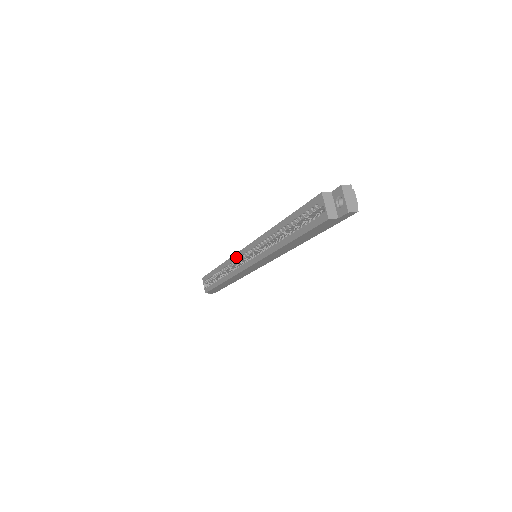
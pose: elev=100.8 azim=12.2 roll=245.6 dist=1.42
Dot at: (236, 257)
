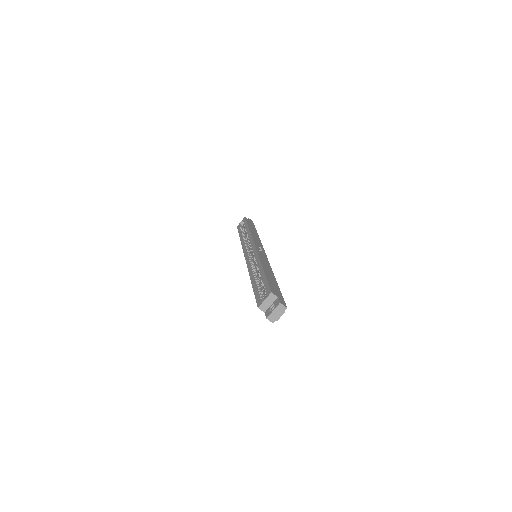
Dot at: (251, 241)
